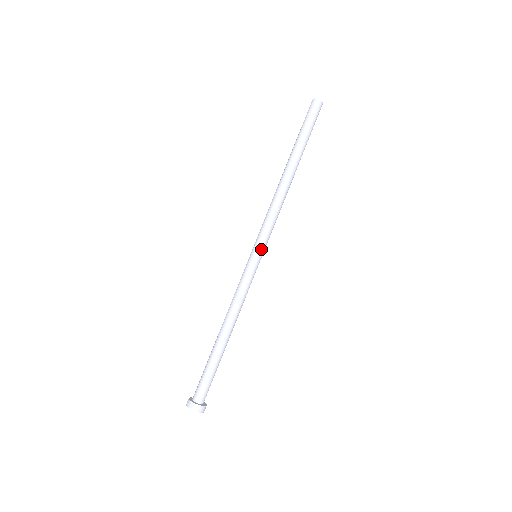
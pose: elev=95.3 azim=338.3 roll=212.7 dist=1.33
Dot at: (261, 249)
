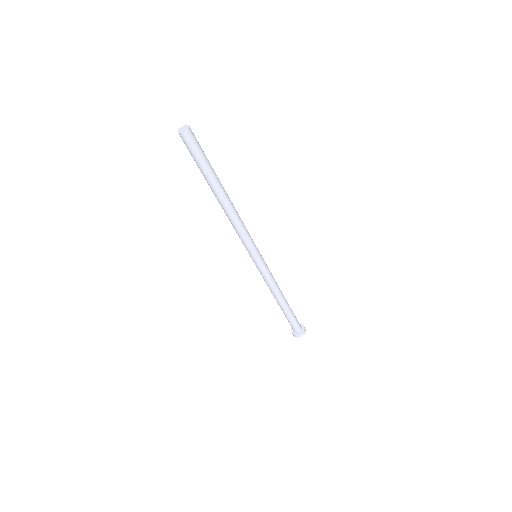
Dot at: (257, 253)
